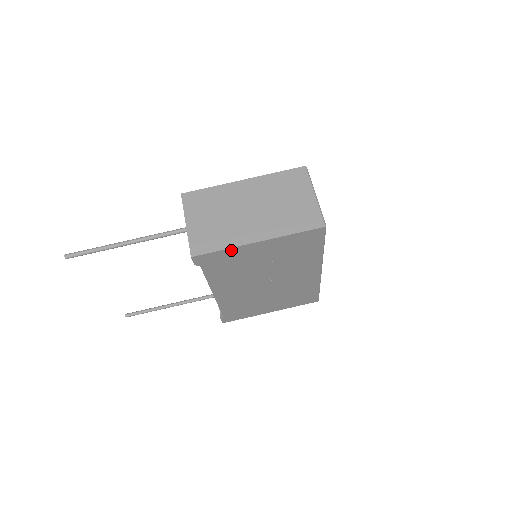
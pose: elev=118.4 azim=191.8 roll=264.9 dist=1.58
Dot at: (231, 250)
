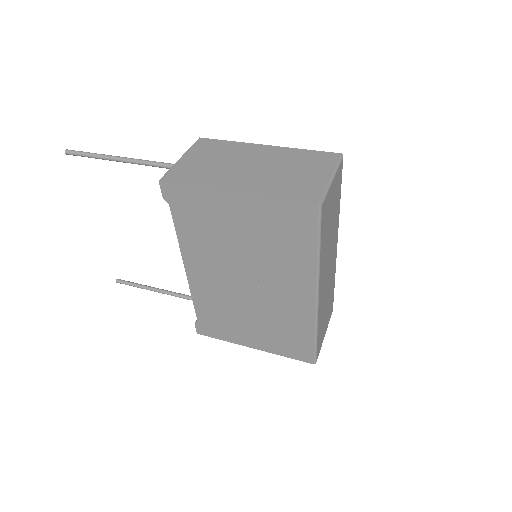
Dot at: (203, 192)
